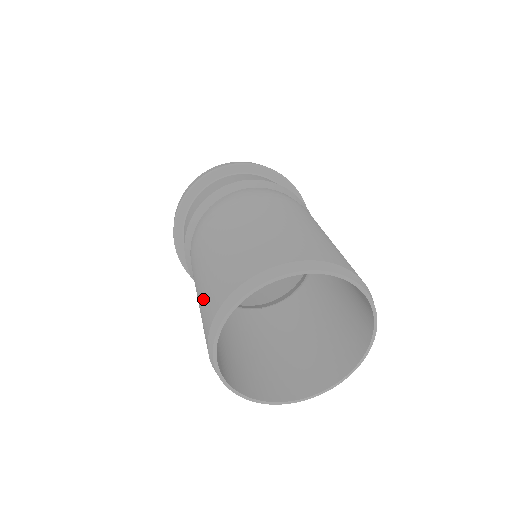
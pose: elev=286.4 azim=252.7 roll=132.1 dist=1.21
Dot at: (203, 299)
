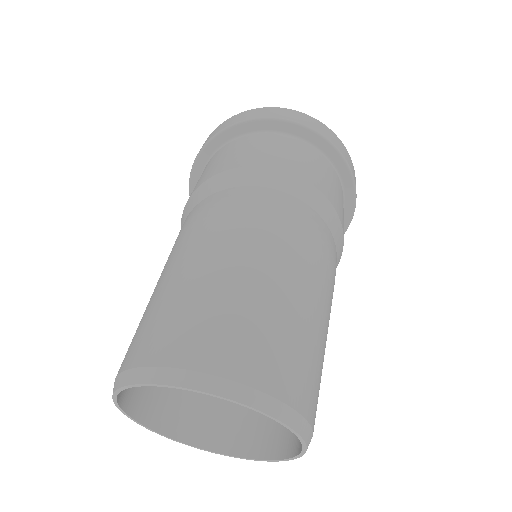
Dot at: (149, 316)
